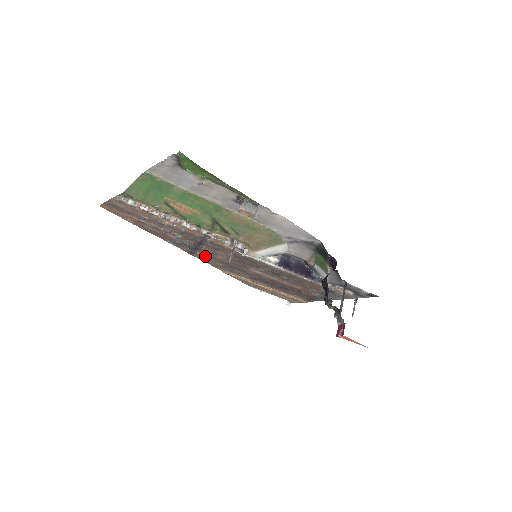
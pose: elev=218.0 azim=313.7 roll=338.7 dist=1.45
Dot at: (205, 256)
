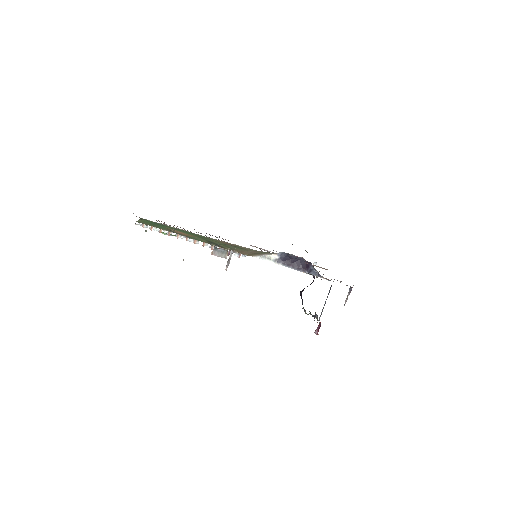
Dot at: occluded
